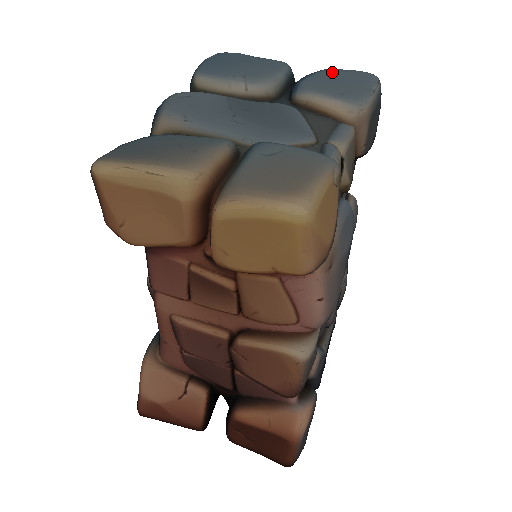
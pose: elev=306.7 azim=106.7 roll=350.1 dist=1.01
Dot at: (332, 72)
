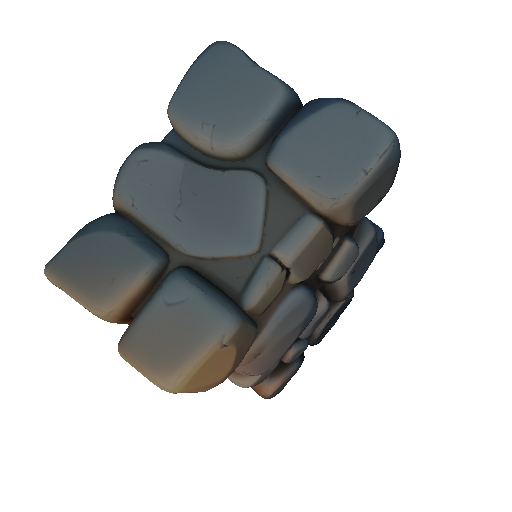
Dot at: (333, 118)
